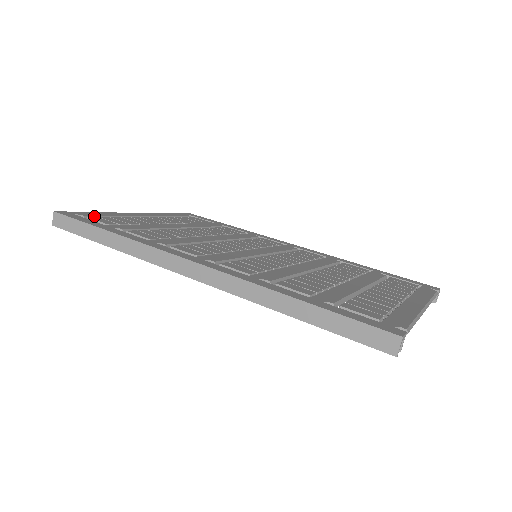
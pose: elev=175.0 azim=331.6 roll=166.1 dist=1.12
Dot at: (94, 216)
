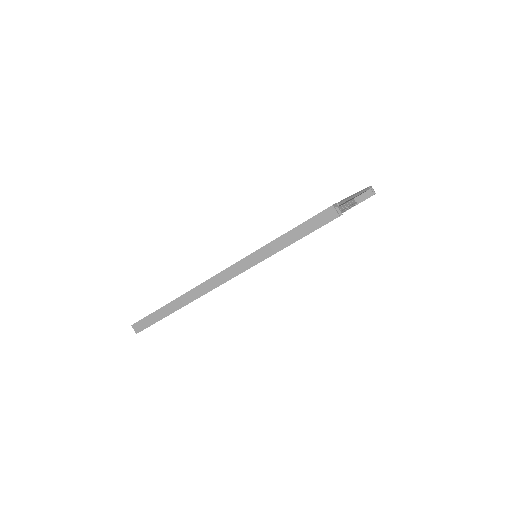
Dot at: occluded
